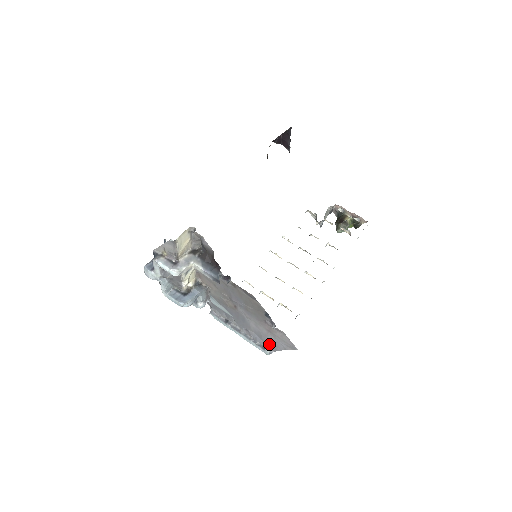
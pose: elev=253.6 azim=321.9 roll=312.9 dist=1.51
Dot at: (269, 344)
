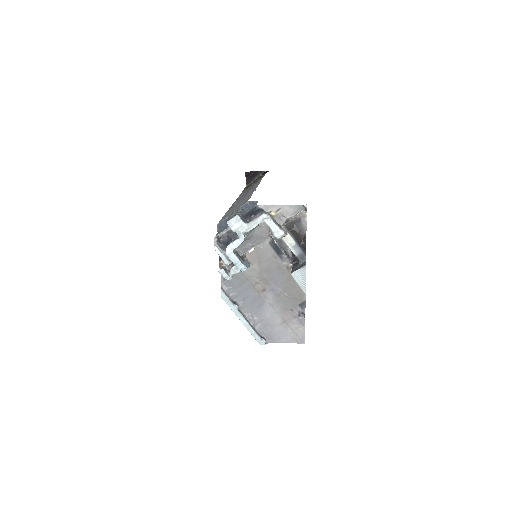
Dot at: (270, 335)
